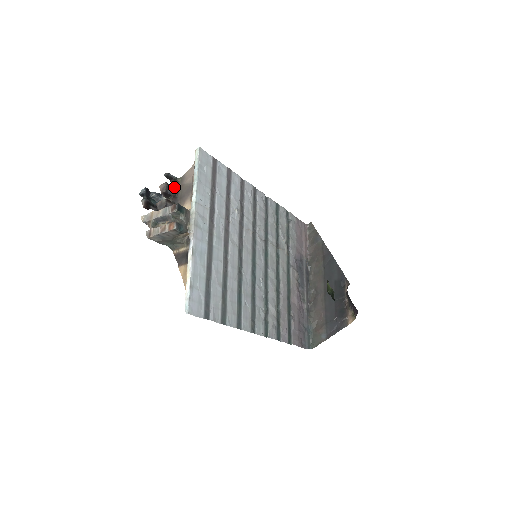
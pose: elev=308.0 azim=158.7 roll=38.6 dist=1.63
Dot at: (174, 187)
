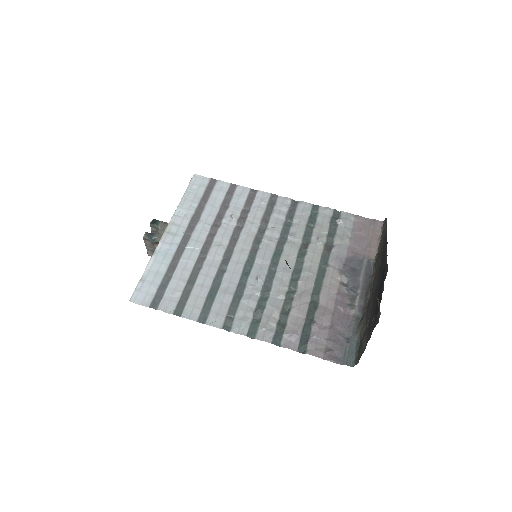
Dot at: occluded
